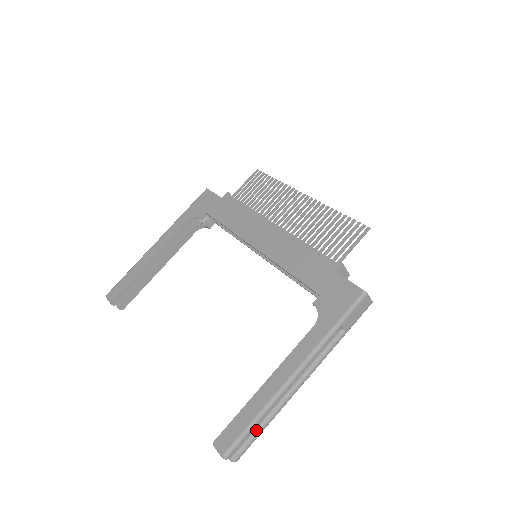
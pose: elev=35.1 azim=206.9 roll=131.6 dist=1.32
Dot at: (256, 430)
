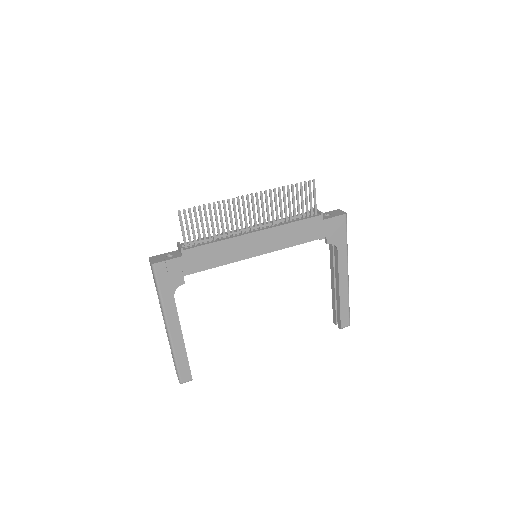
Dot at: occluded
